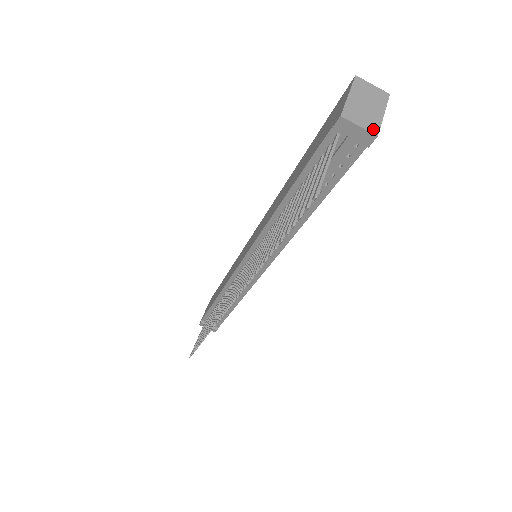
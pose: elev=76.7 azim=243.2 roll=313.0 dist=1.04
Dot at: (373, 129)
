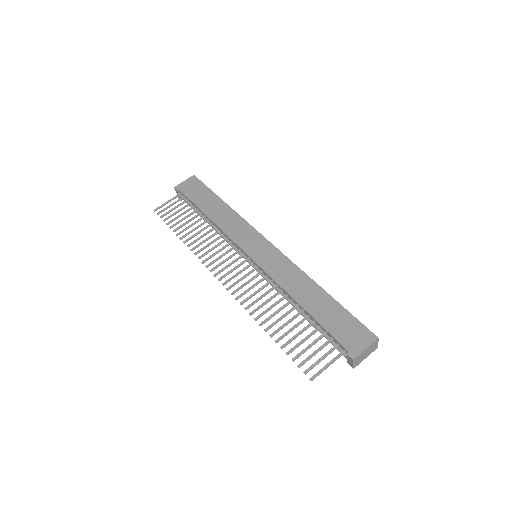
Dot at: occluded
